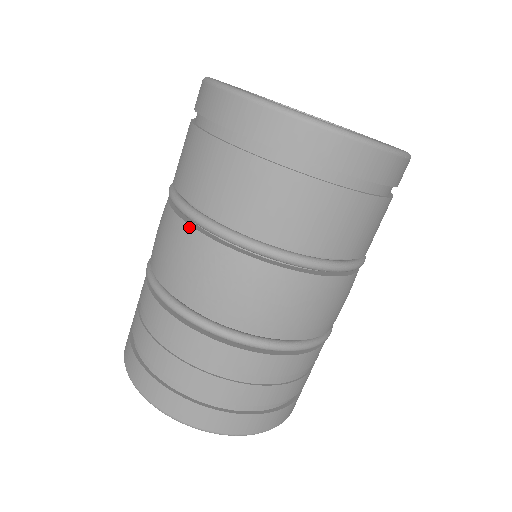
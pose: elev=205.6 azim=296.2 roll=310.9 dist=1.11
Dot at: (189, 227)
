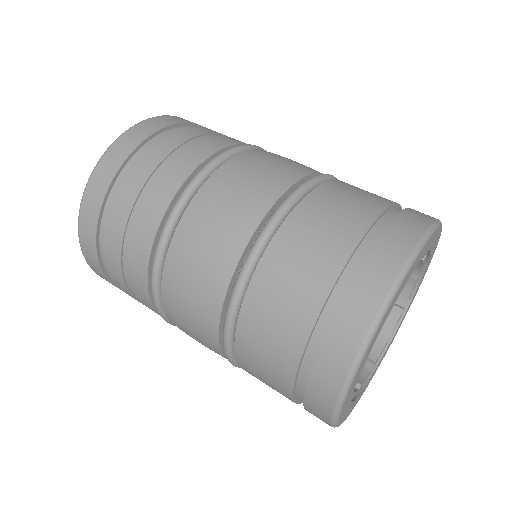
Dot at: (222, 355)
